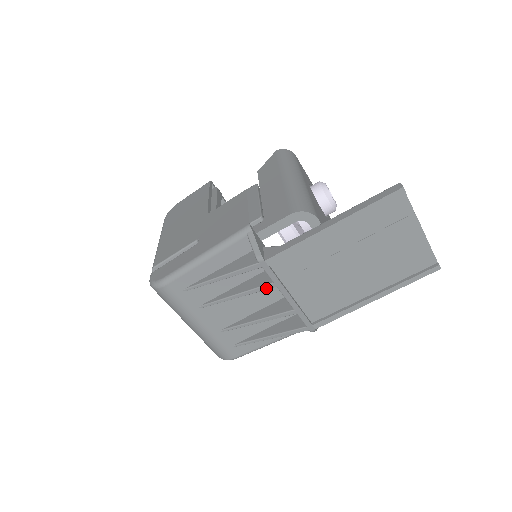
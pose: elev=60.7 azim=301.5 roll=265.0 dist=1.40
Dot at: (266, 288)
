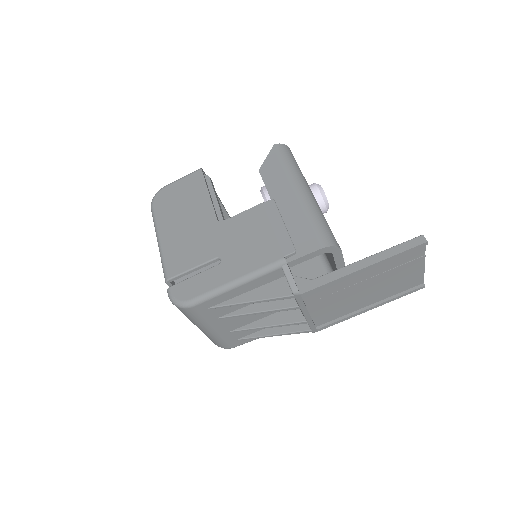
Dot at: (290, 309)
